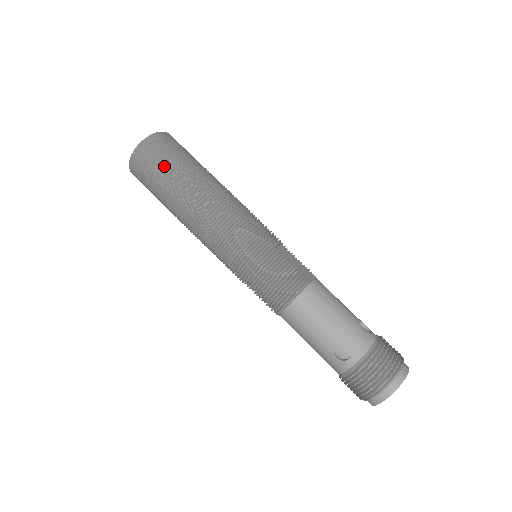
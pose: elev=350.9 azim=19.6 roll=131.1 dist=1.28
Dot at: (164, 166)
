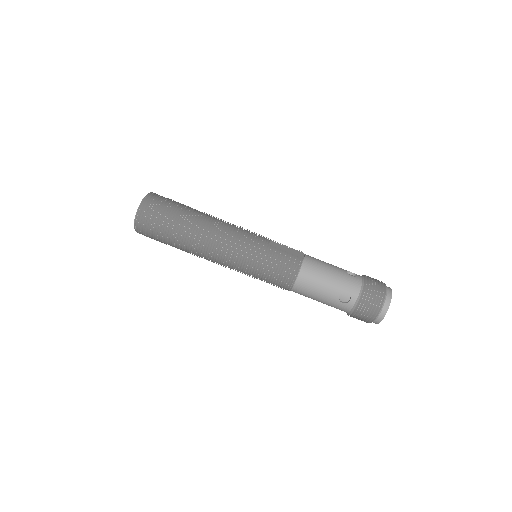
Dot at: (164, 219)
